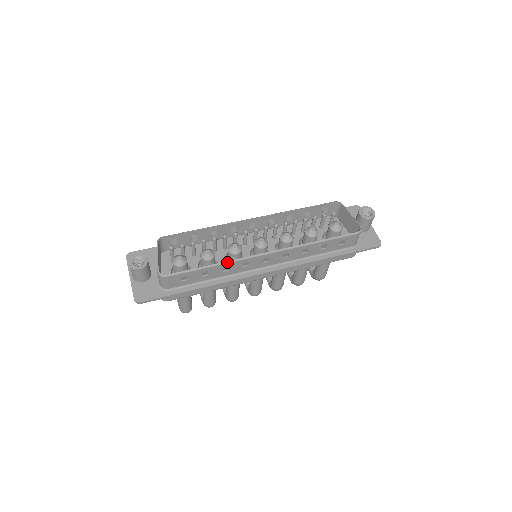
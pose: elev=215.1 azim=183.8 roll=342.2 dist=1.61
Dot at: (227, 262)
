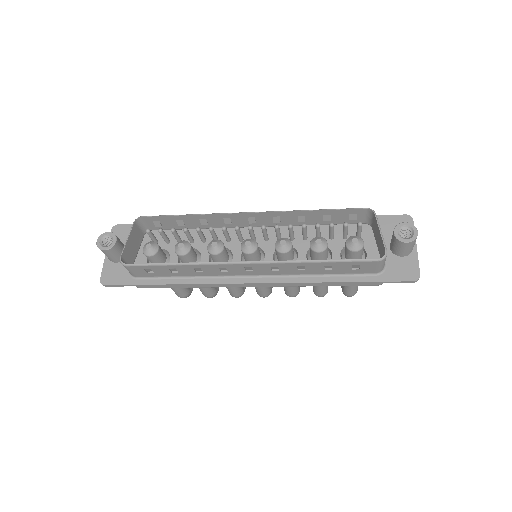
Dot at: (196, 263)
